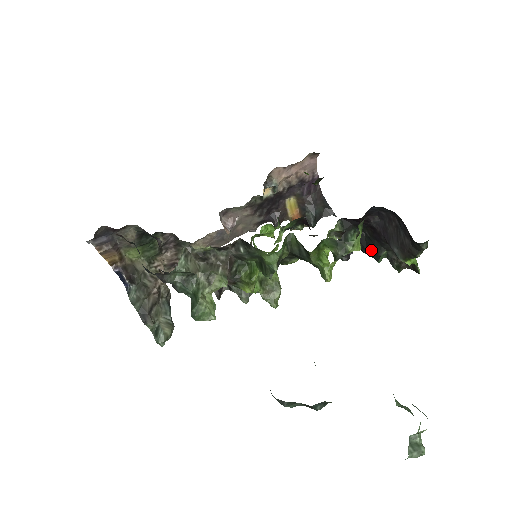
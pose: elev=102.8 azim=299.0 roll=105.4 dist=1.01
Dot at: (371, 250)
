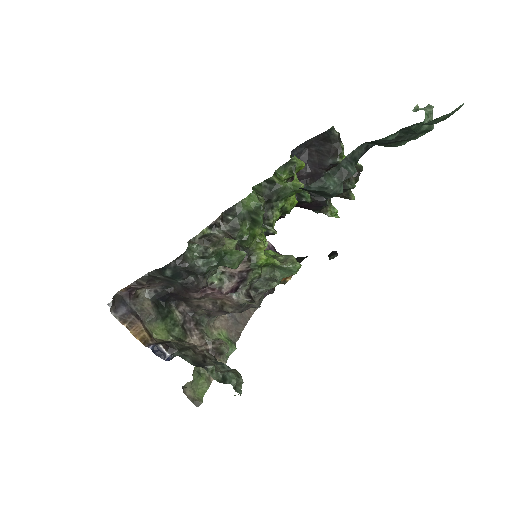
Dot at: occluded
